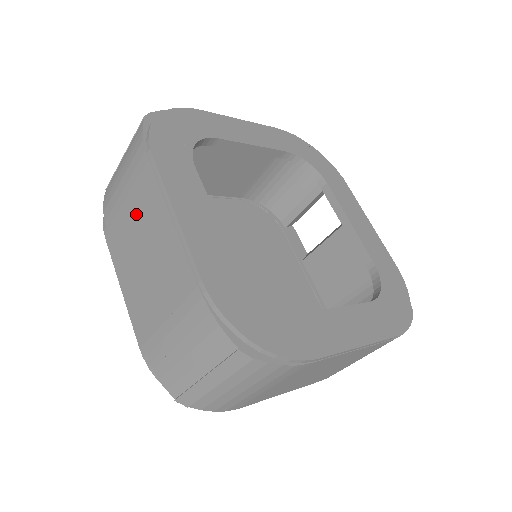
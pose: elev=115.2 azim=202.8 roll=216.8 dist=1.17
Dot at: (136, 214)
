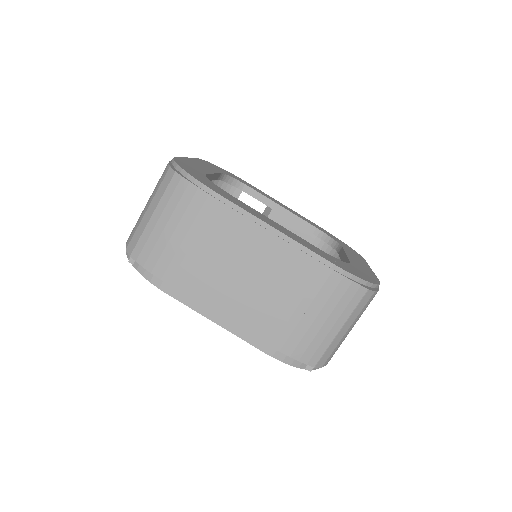
Dot at: (216, 250)
